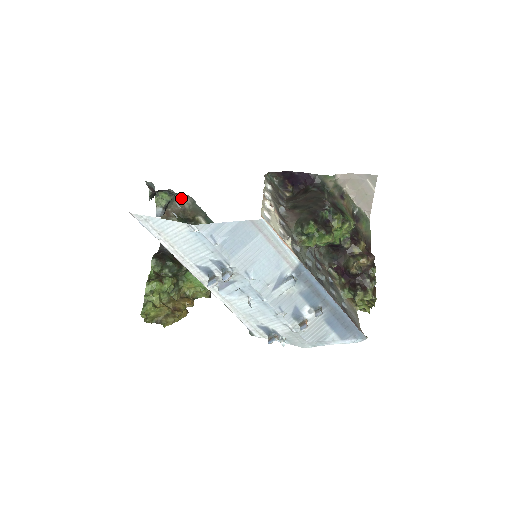
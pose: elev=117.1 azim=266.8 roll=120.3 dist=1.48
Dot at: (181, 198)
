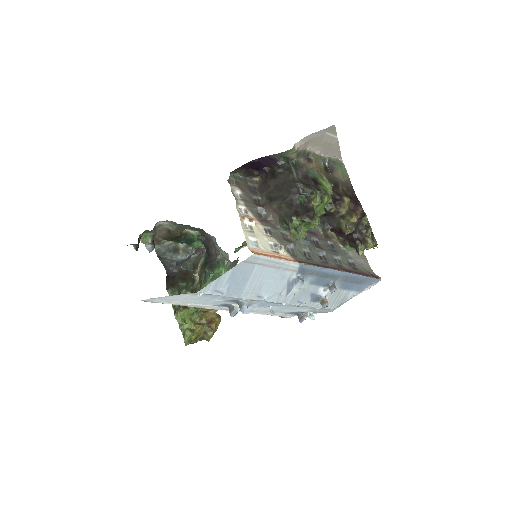
Dot at: occluded
